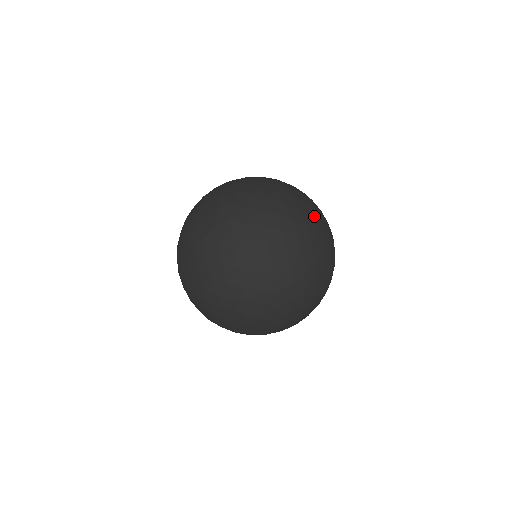
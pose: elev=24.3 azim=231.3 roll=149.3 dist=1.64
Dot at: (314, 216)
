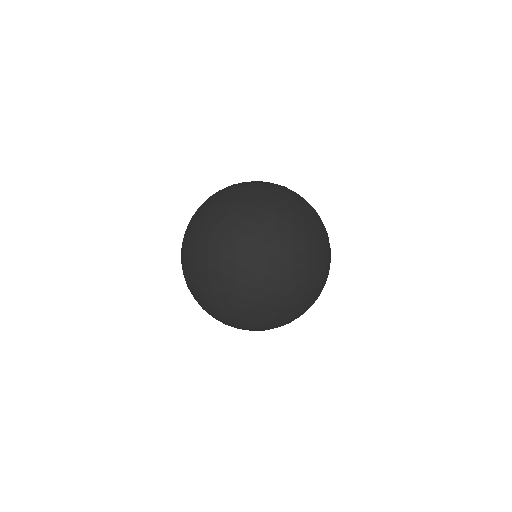
Dot at: (281, 247)
